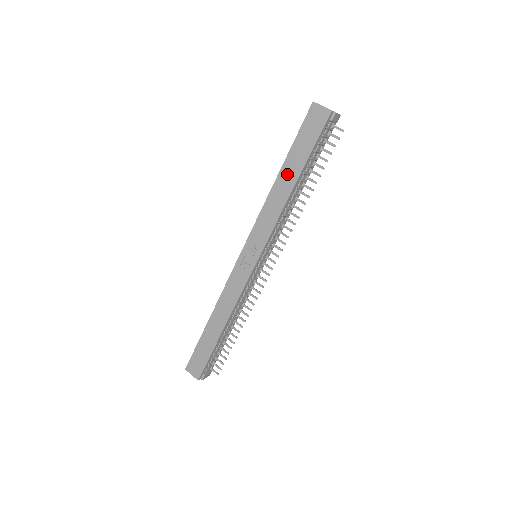
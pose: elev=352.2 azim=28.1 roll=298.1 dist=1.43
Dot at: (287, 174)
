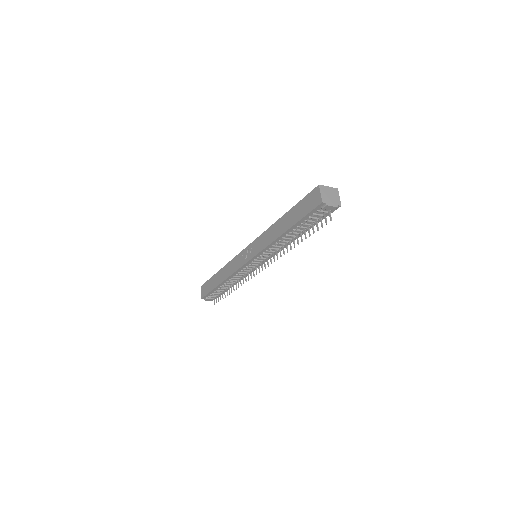
Dot at: (284, 221)
